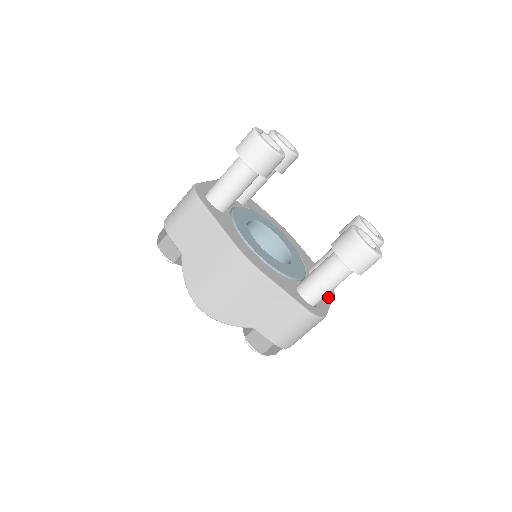
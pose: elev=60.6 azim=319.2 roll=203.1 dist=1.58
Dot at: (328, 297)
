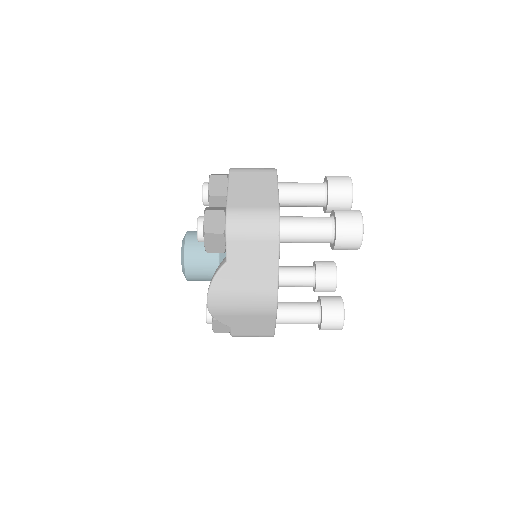
Dot at: occluded
